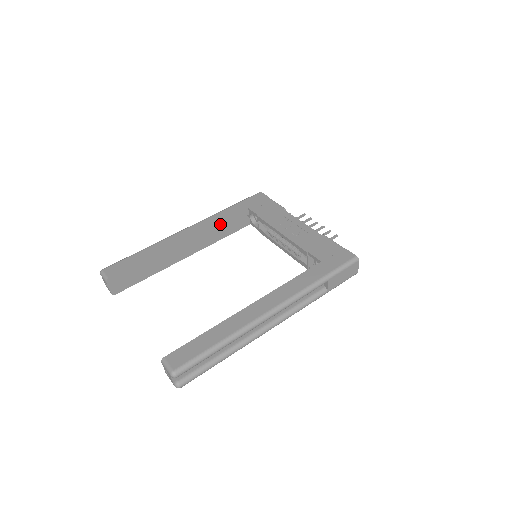
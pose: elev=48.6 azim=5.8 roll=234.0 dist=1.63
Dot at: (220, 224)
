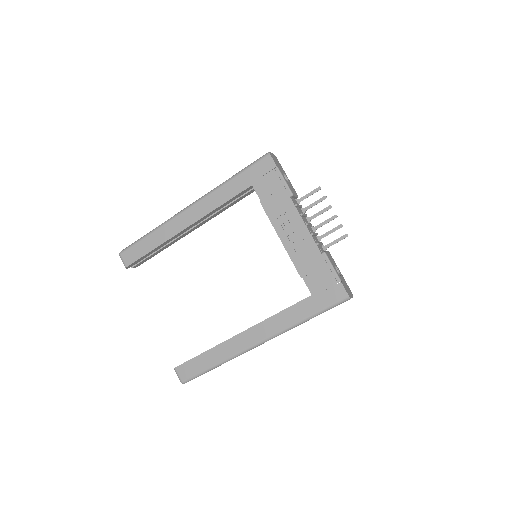
Dot at: (222, 205)
